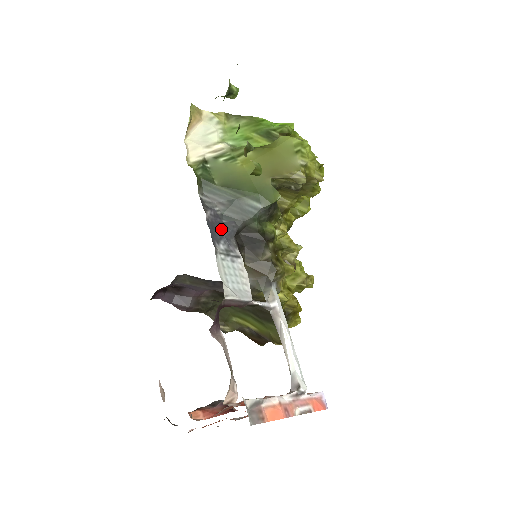
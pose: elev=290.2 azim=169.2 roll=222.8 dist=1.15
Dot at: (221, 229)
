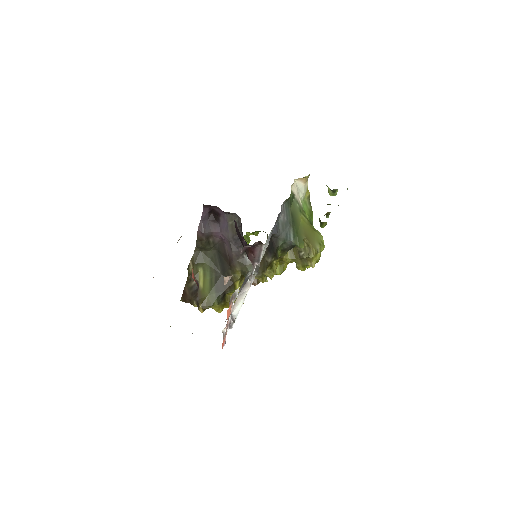
Dot at: occluded
